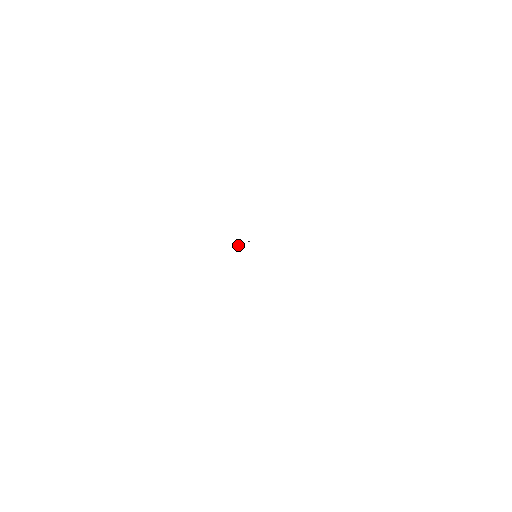
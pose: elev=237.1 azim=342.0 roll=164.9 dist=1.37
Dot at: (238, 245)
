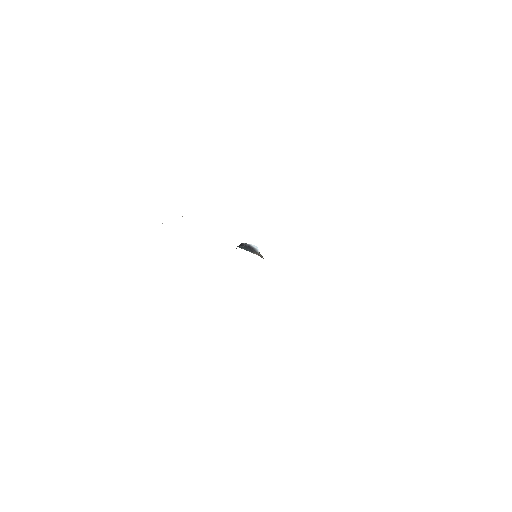
Dot at: occluded
